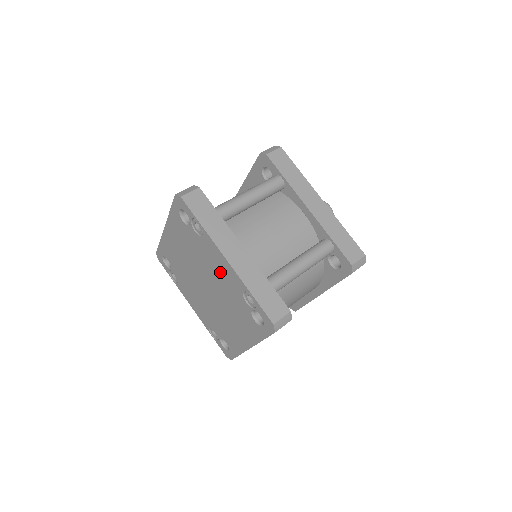
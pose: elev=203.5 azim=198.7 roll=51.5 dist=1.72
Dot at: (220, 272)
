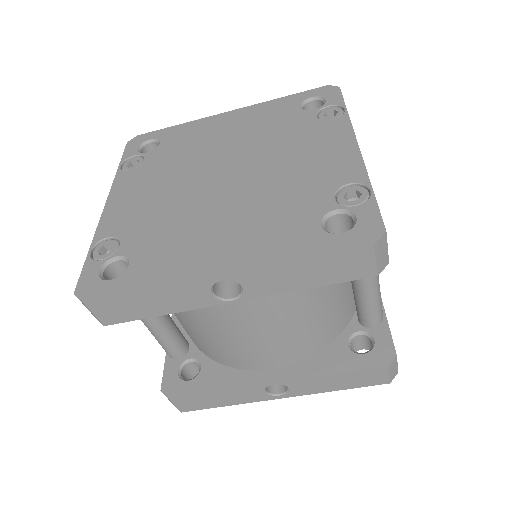
Dot at: (311, 158)
